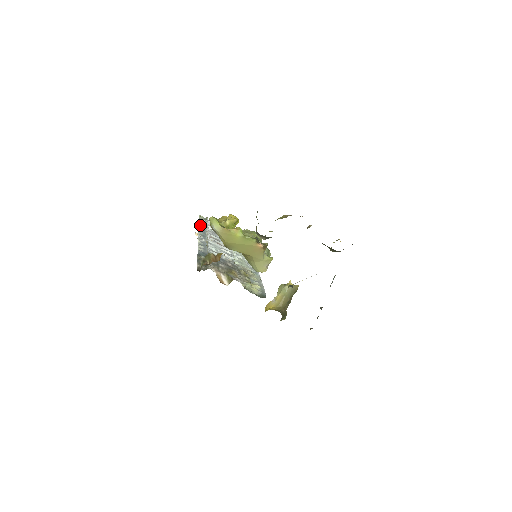
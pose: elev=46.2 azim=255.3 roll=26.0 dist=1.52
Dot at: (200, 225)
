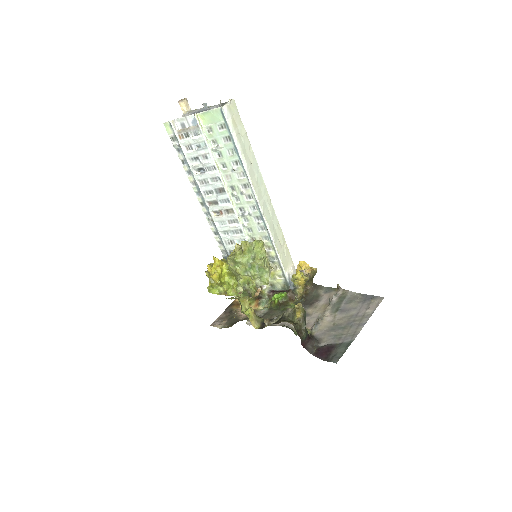
Dot at: (185, 170)
